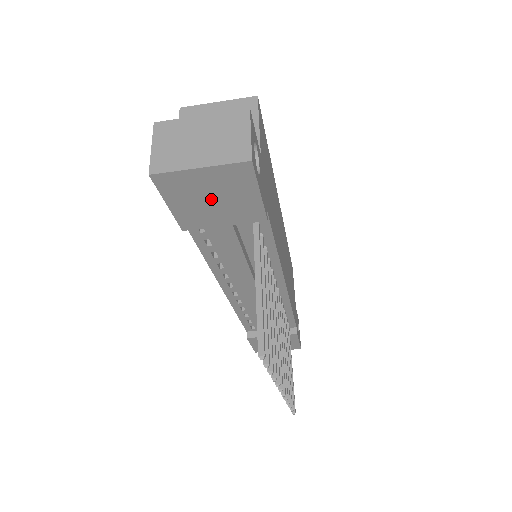
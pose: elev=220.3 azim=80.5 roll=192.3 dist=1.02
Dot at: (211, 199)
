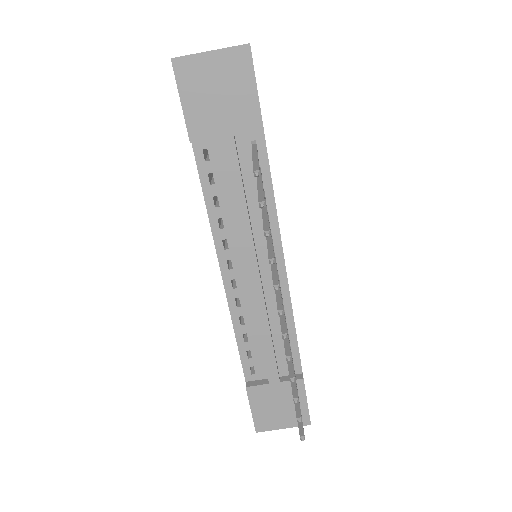
Dot at: (217, 94)
